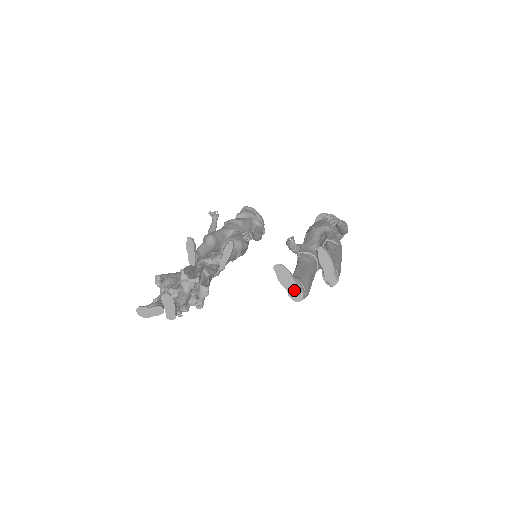
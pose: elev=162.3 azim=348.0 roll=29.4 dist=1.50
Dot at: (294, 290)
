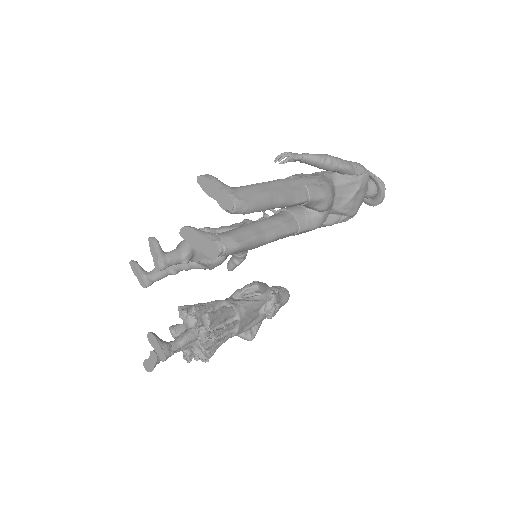
Dot at: (207, 246)
